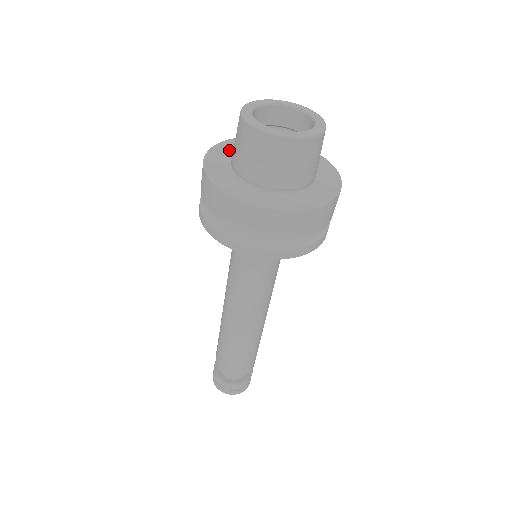
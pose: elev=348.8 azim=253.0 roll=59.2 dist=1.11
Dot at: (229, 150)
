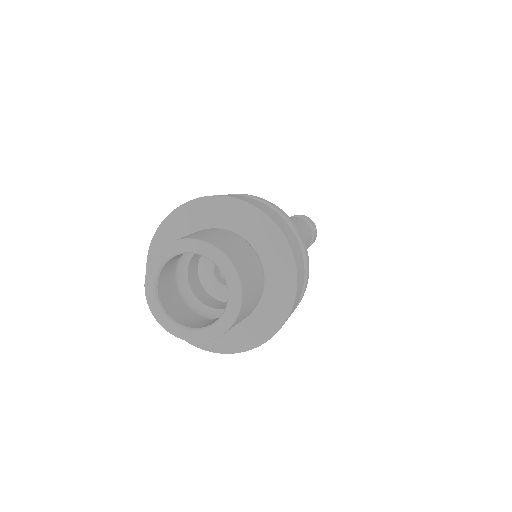
Dot at: (191, 221)
